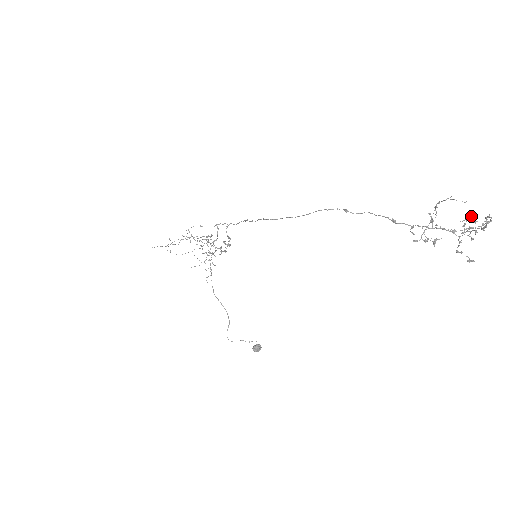
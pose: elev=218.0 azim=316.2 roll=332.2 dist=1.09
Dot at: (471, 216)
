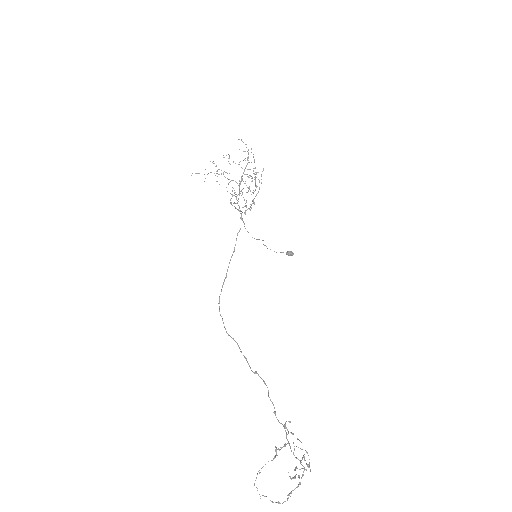
Dot at: (293, 478)
